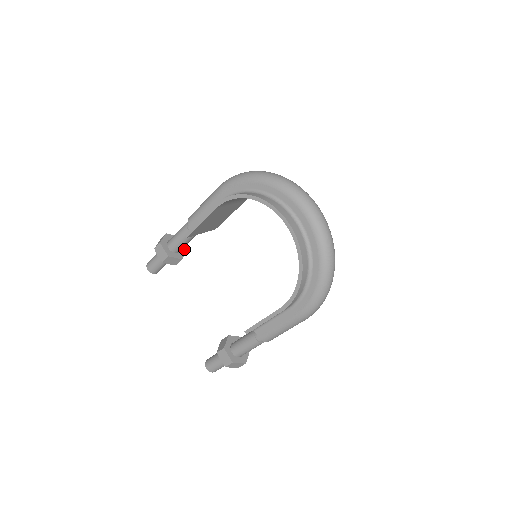
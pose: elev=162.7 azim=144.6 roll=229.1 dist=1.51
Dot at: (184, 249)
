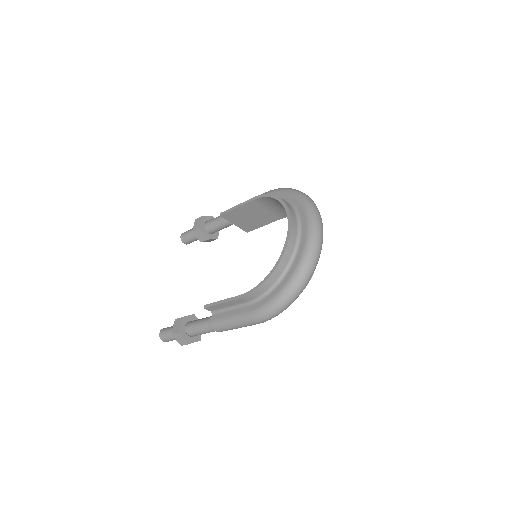
Dot at: (216, 236)
